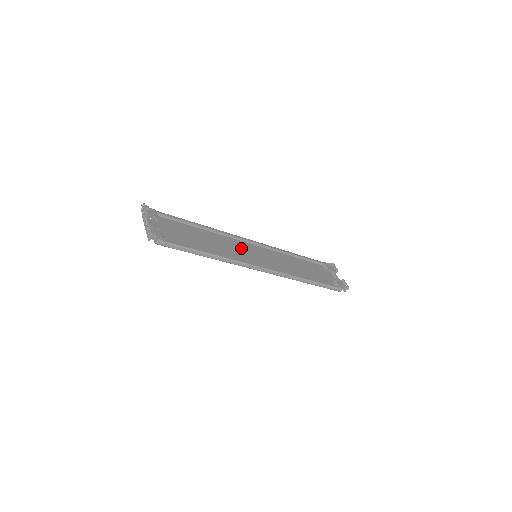
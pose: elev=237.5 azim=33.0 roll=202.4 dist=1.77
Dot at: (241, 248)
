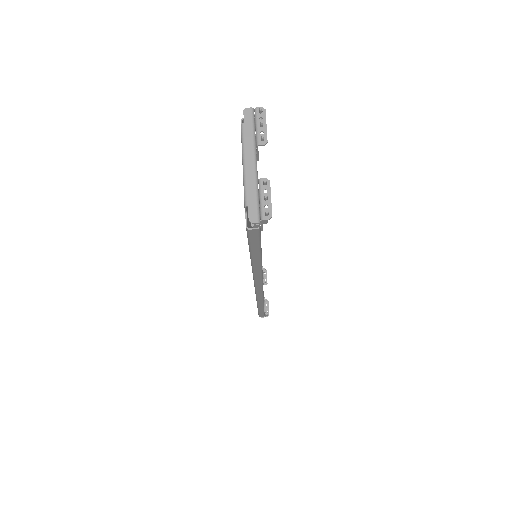
Dot at: occluded
